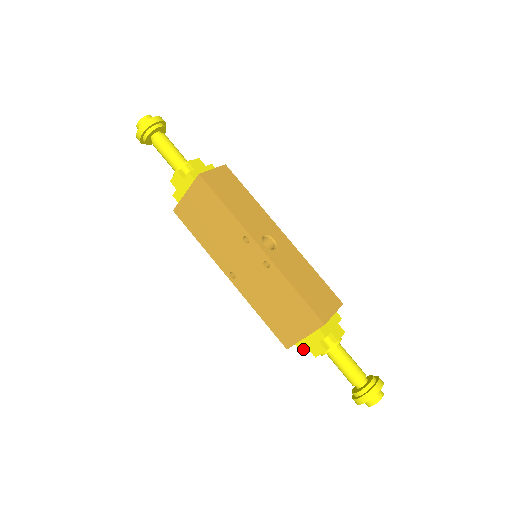
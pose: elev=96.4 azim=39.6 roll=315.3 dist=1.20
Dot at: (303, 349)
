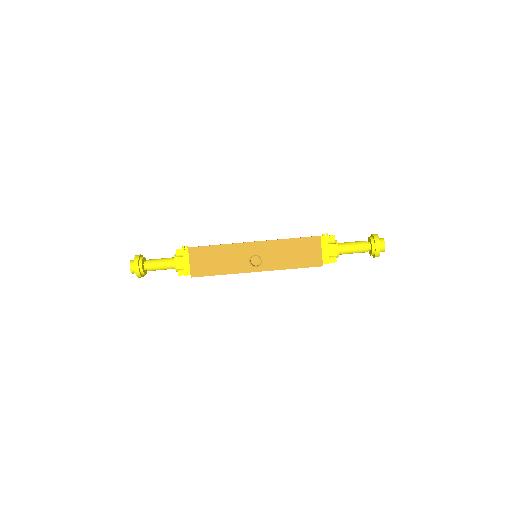
Dot at: occluded
